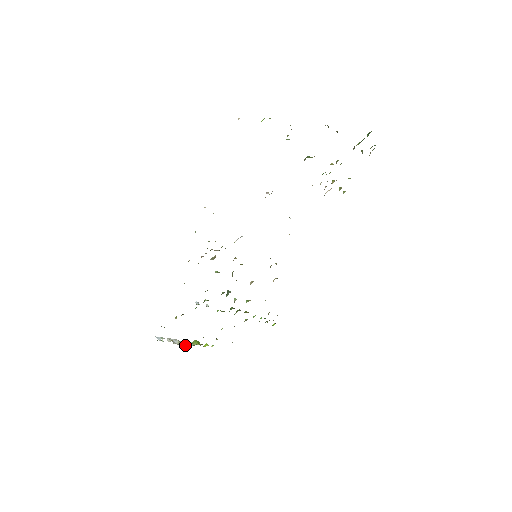
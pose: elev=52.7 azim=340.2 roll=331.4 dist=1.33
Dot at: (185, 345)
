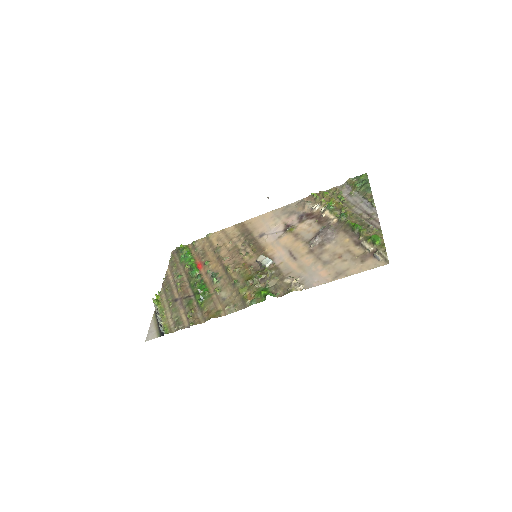
Dot at: (158, 313)
